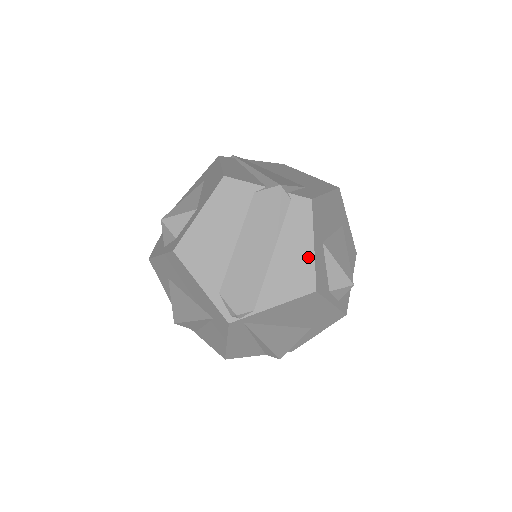
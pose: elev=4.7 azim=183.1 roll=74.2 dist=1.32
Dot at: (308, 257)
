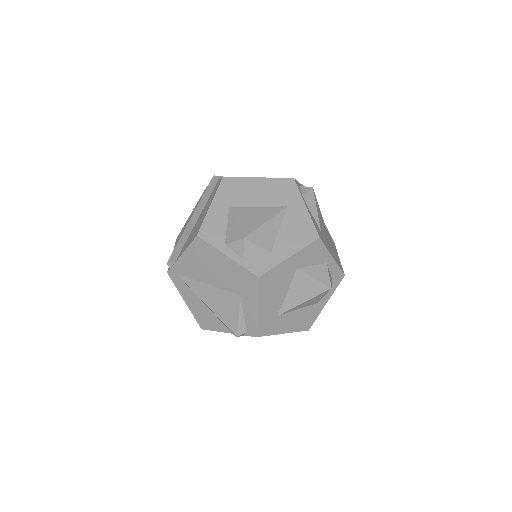
Dot at: (205, 214)
